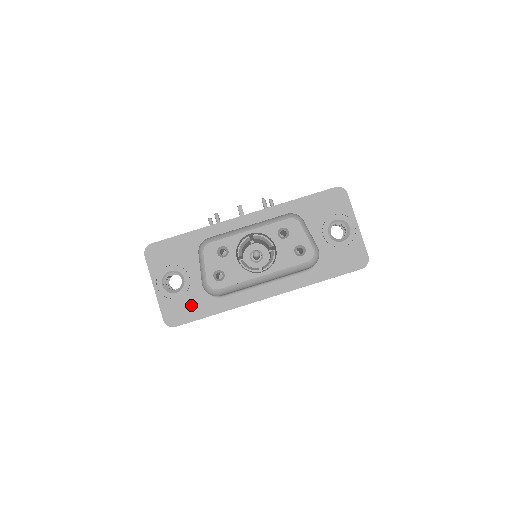
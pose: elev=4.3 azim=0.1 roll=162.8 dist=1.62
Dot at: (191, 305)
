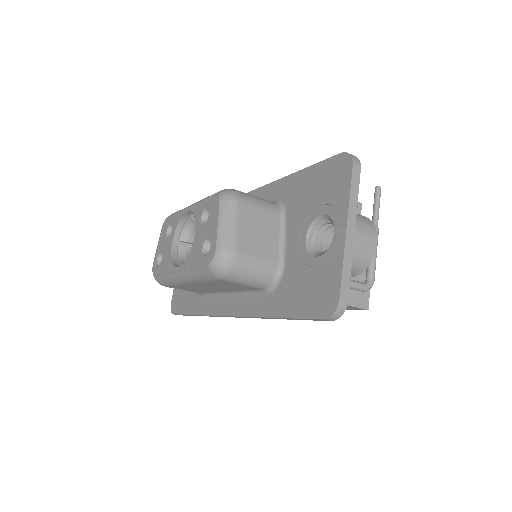
Dot at: (186, 295)
